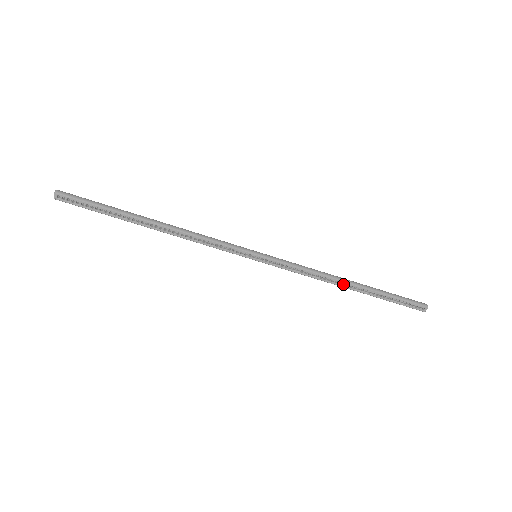
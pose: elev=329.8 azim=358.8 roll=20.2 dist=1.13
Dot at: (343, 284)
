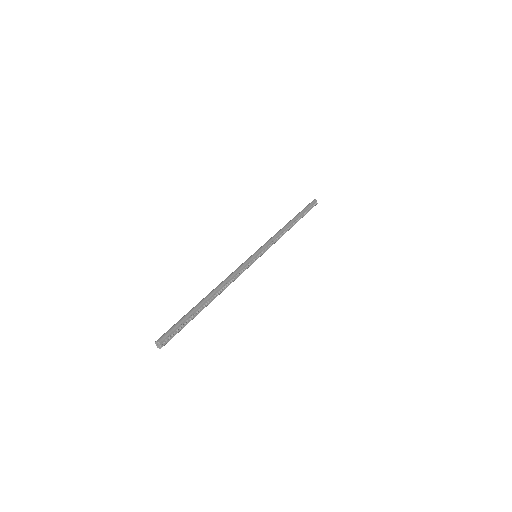
Dot at: (289, 227)
